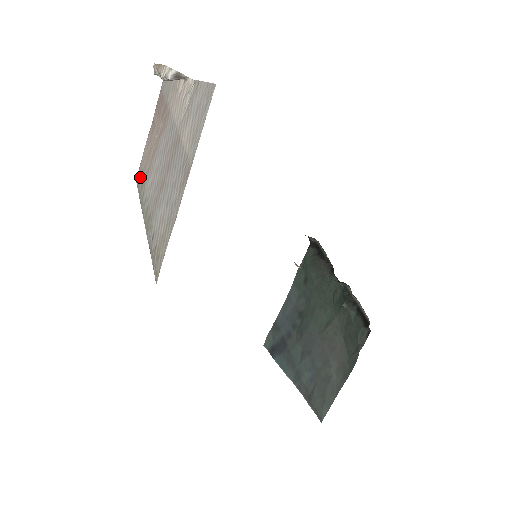
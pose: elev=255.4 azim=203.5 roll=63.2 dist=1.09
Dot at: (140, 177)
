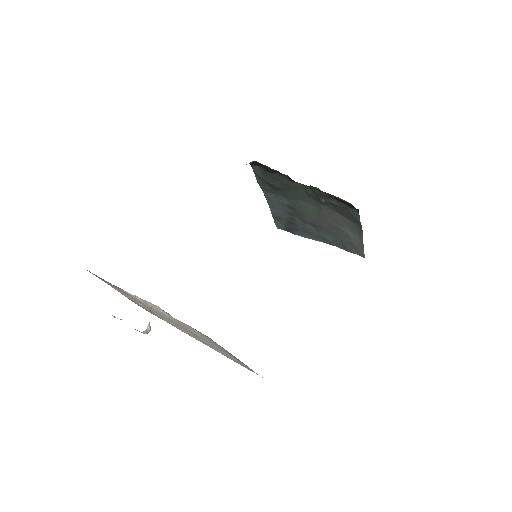
Dot at: occluded
